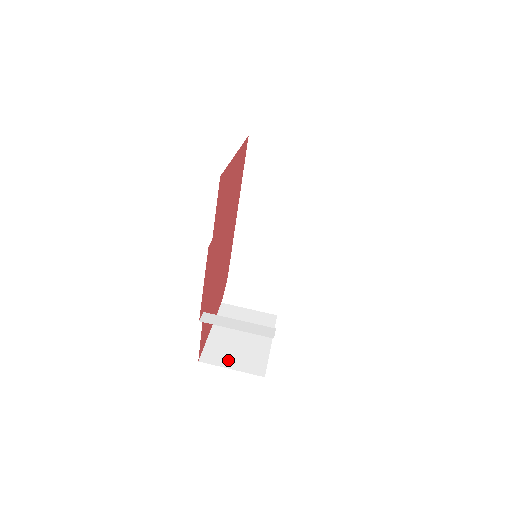
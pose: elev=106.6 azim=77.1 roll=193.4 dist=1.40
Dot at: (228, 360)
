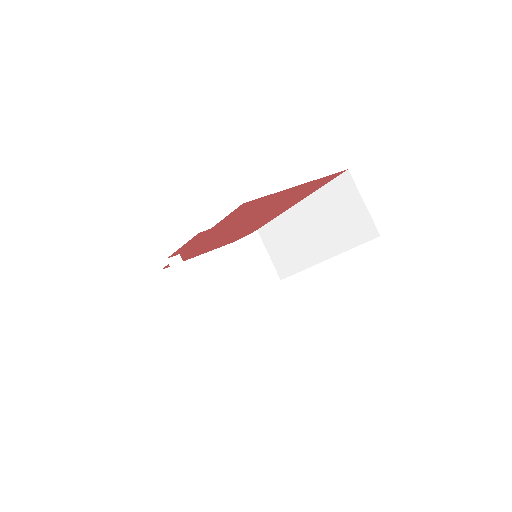
Dot at: occluded
